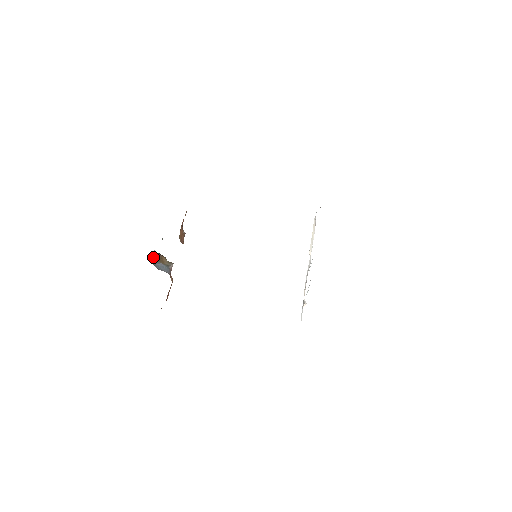
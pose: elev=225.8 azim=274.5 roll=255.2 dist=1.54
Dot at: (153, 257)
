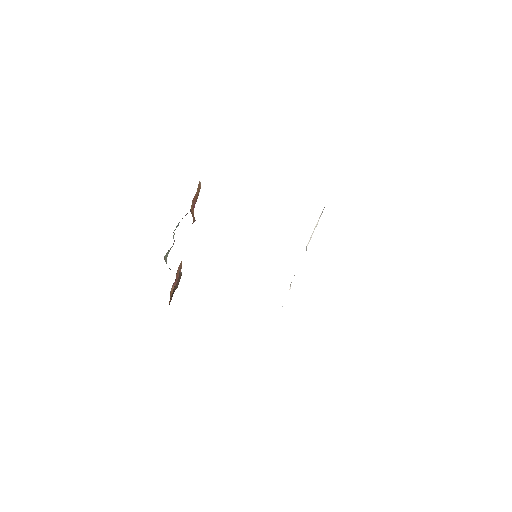
Dot at: (165, 260)
